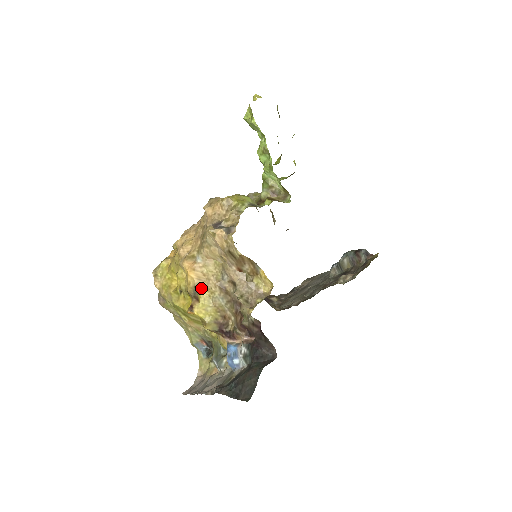
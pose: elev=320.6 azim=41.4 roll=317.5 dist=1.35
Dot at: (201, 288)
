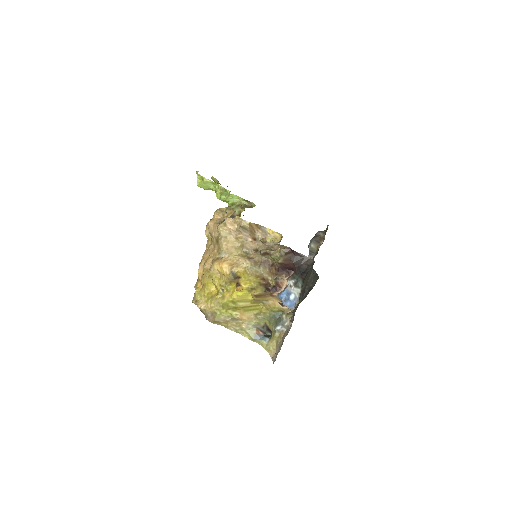
Dot at: (236, 269)
